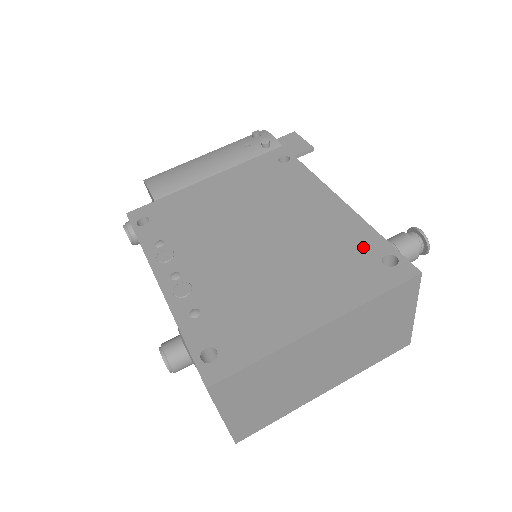
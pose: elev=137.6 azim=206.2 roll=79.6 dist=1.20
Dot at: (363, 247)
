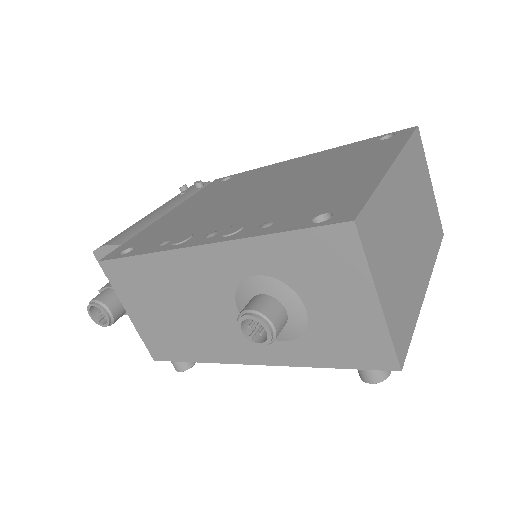
Dot at: (357, 147)
